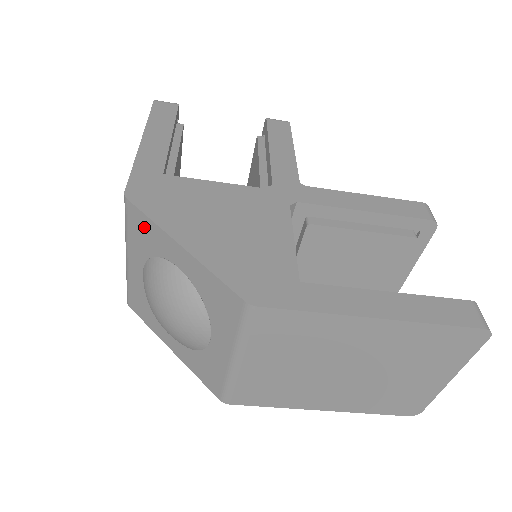
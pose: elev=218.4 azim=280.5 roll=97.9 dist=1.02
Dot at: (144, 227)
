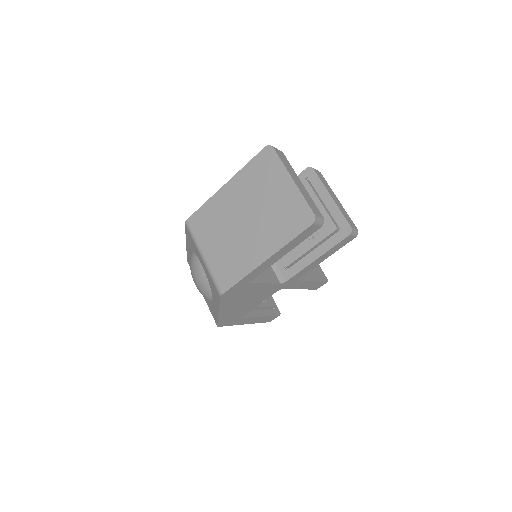
Dot at: occluded
